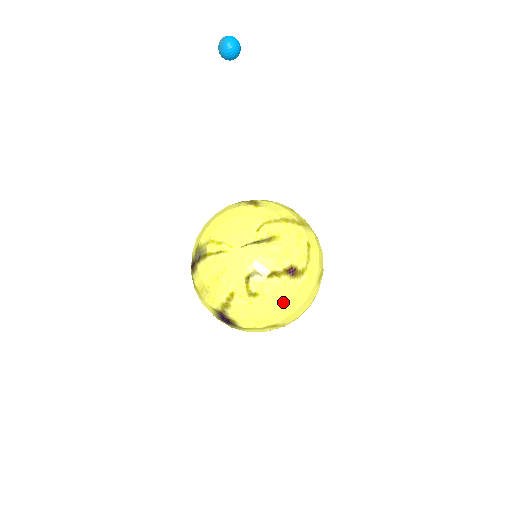
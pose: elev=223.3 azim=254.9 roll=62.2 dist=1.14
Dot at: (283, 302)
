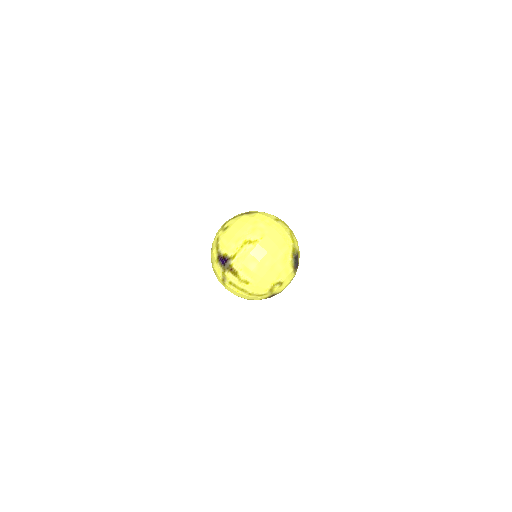
Dot at: (244, 222)
